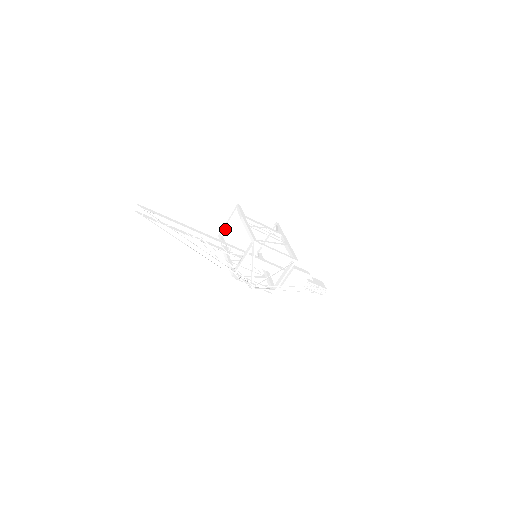
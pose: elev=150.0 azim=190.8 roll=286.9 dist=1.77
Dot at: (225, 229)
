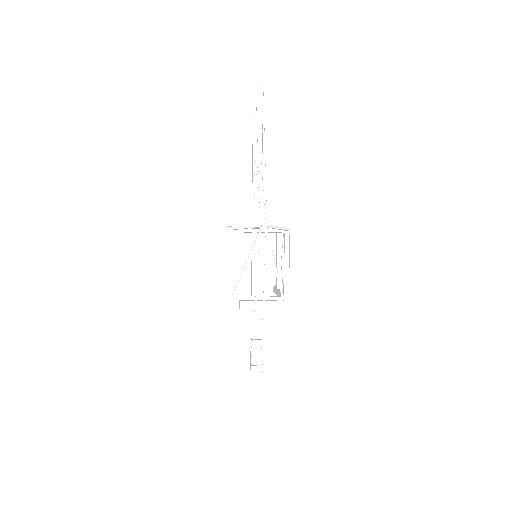
Dot at: occluded
